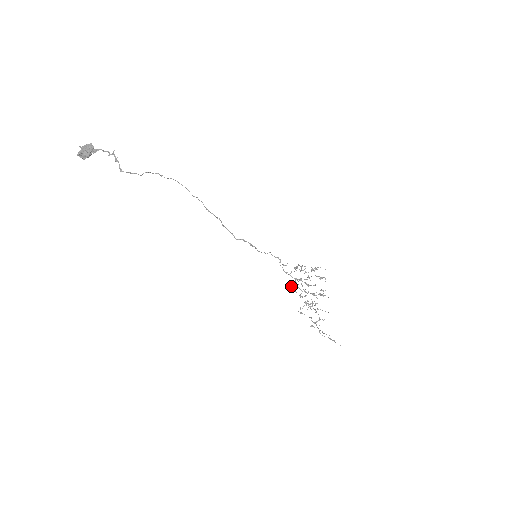
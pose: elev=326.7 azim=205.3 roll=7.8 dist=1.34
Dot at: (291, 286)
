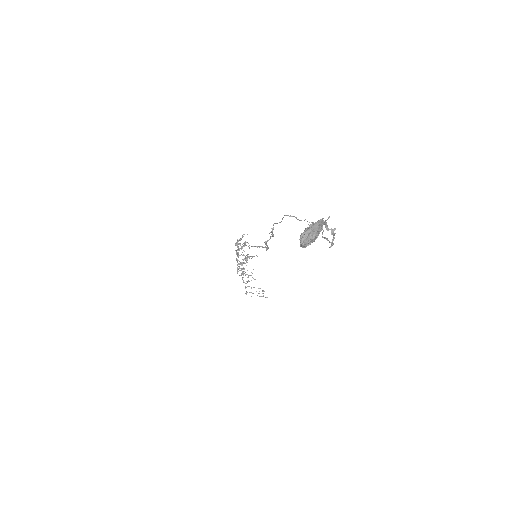
Dot at: (241, 265)
